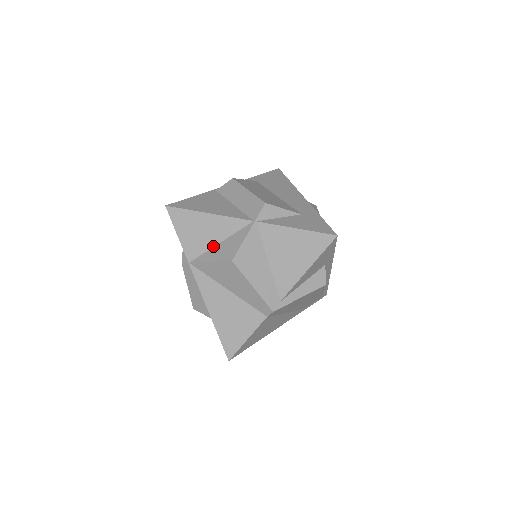
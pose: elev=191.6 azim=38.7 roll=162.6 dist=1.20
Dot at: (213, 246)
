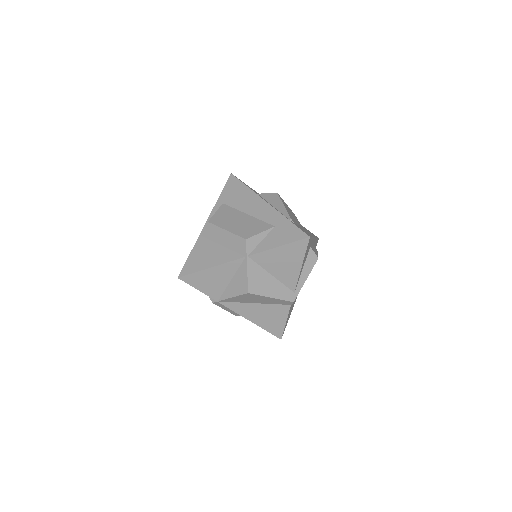
Dot at: (227, 284)
